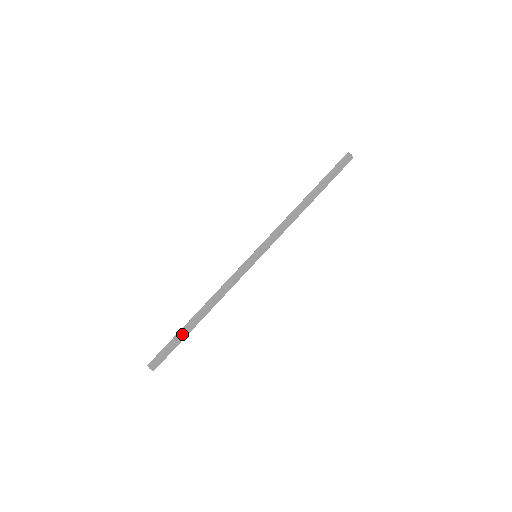
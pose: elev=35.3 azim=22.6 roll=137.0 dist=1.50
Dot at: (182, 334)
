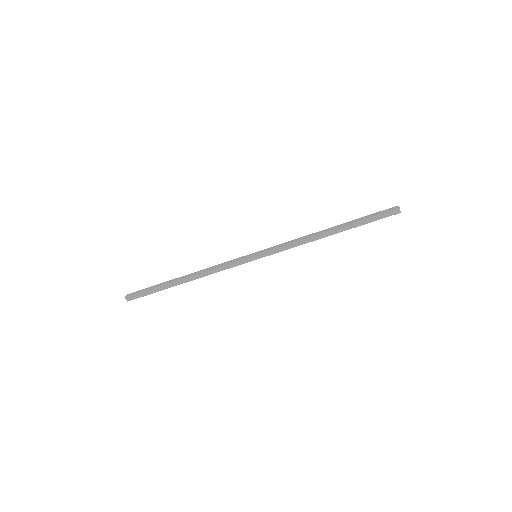
Dot at: occluded
